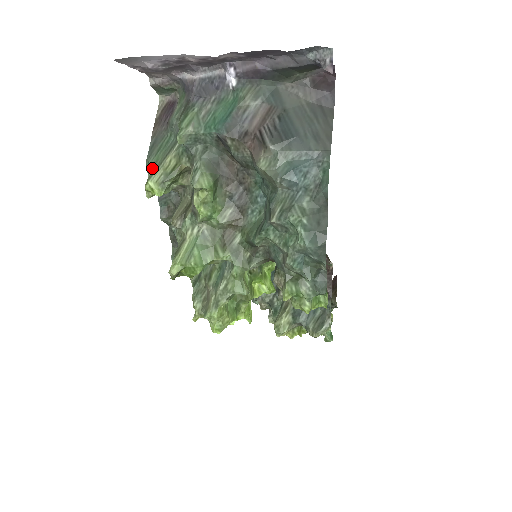
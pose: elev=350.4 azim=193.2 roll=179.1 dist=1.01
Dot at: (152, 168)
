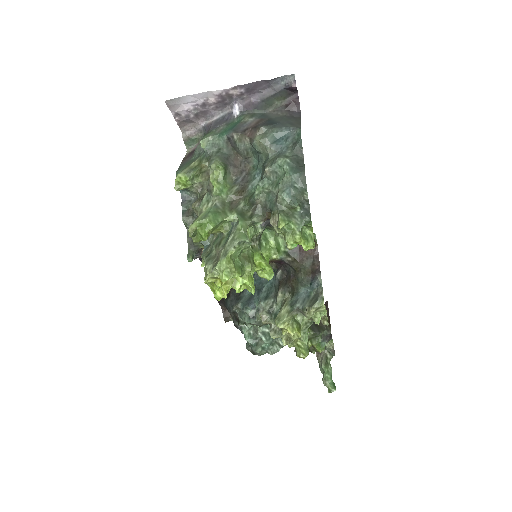
Dot at: (181, 171)
